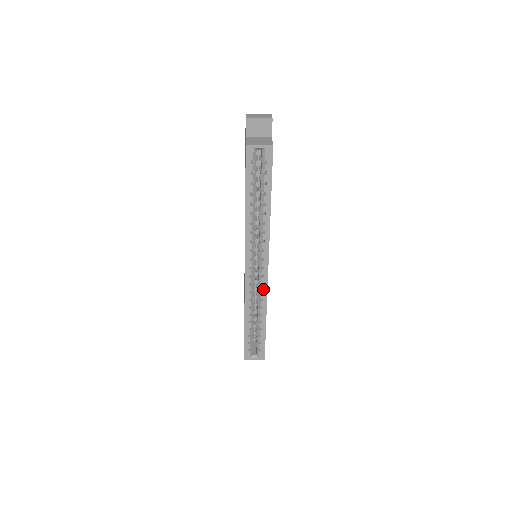
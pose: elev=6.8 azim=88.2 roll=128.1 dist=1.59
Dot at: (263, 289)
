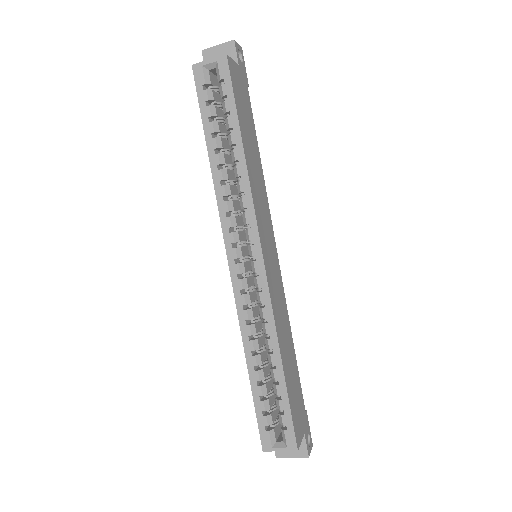
Dot at: (263, 299)
